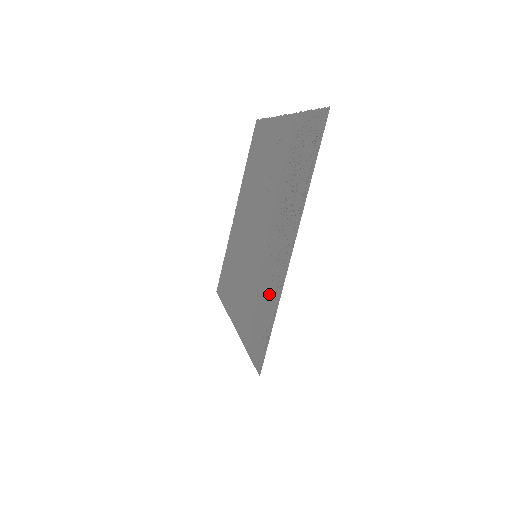
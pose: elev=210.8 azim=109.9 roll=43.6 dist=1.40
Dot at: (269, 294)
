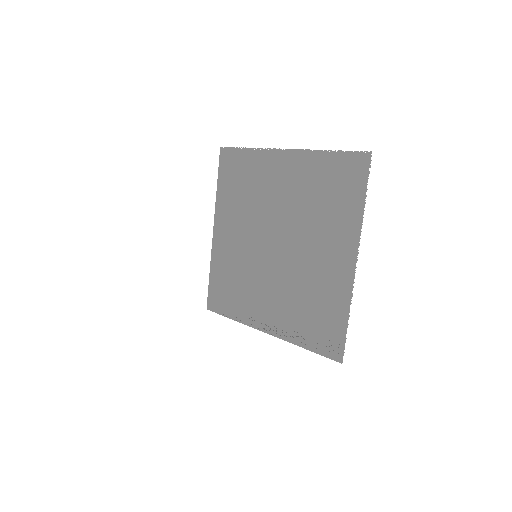
Dot at: (241, 303)
